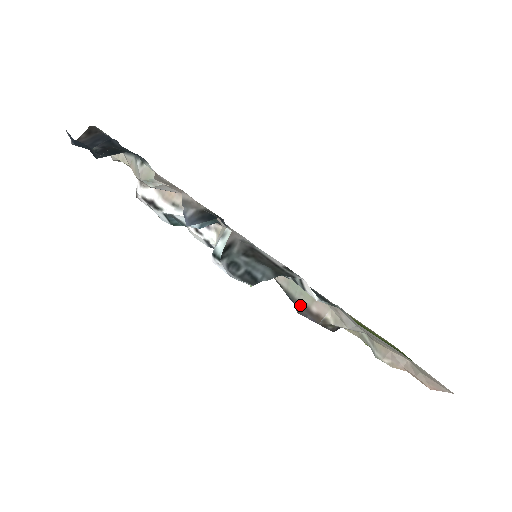
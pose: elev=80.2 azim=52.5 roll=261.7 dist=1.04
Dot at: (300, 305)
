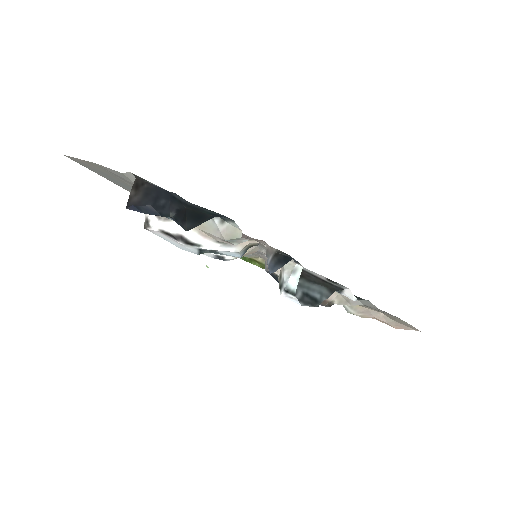
Dot at: occluded
